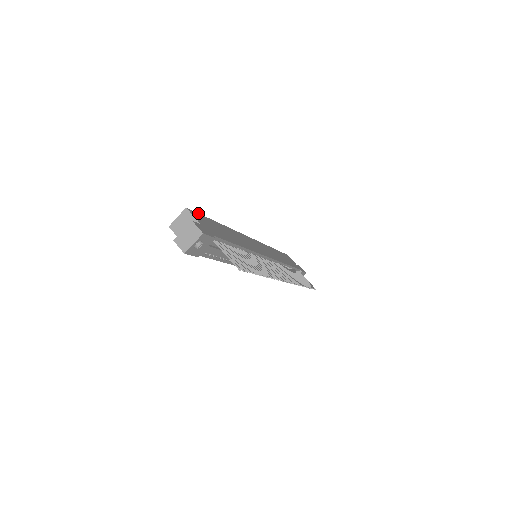
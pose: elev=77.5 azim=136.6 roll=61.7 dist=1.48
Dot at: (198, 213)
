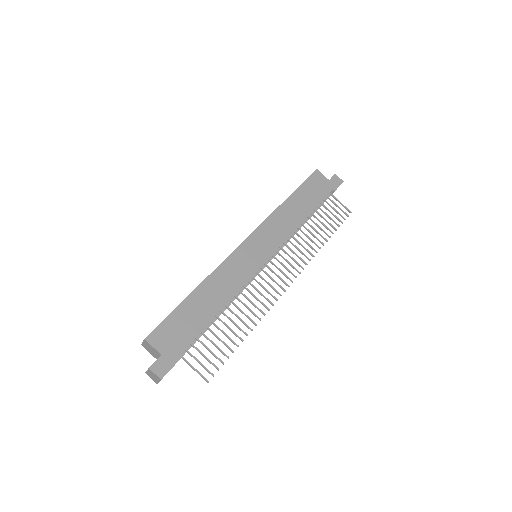
Dot at: (161, 322)
